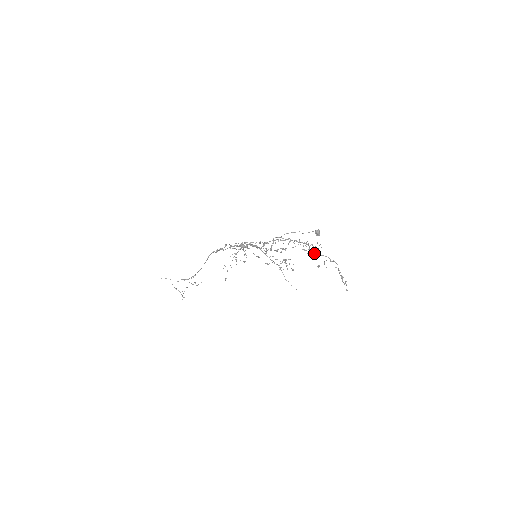
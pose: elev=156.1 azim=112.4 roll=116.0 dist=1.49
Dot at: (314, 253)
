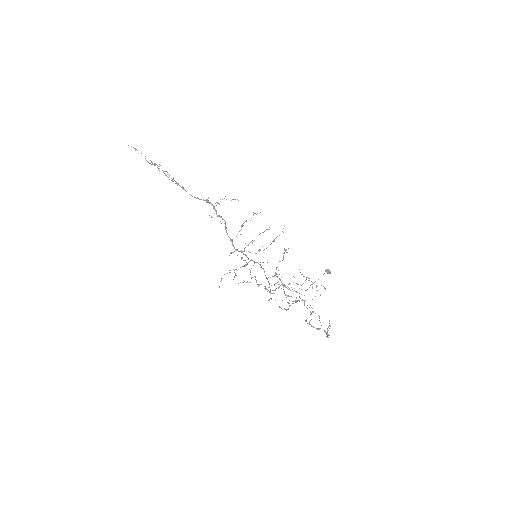
Dot at: (314, 327)
